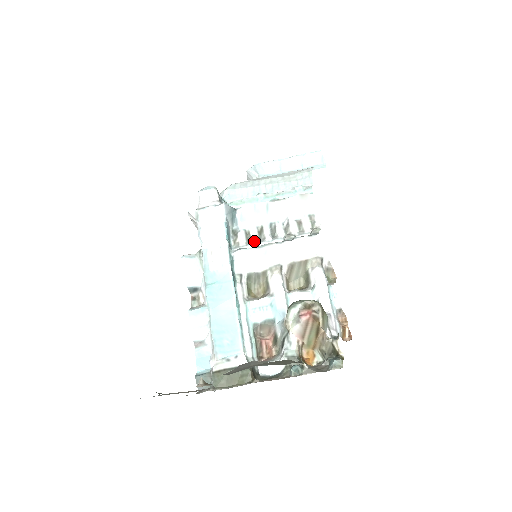
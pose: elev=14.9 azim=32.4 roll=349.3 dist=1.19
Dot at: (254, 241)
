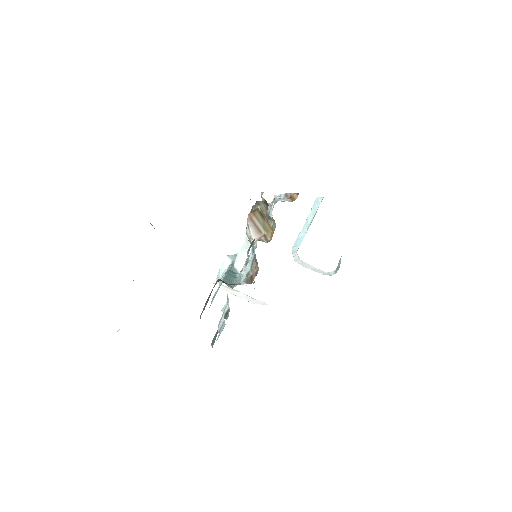
Dot at: occluded
